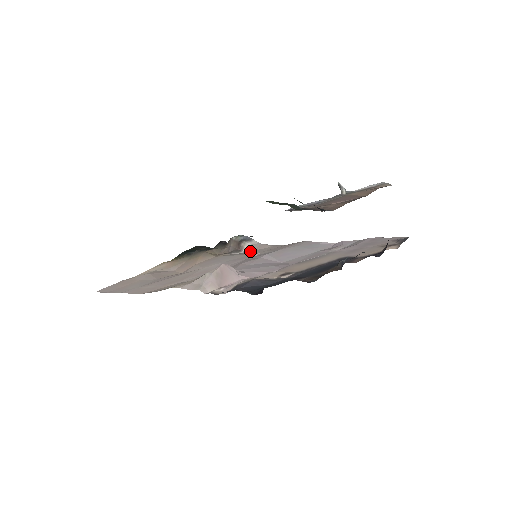
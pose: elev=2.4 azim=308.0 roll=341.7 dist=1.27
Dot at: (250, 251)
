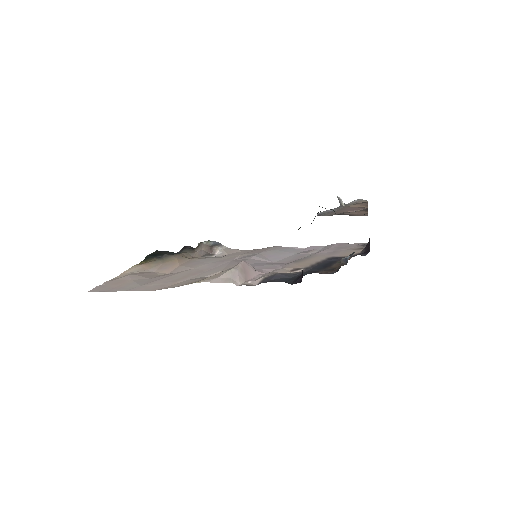
Dot at: (225, 254)
